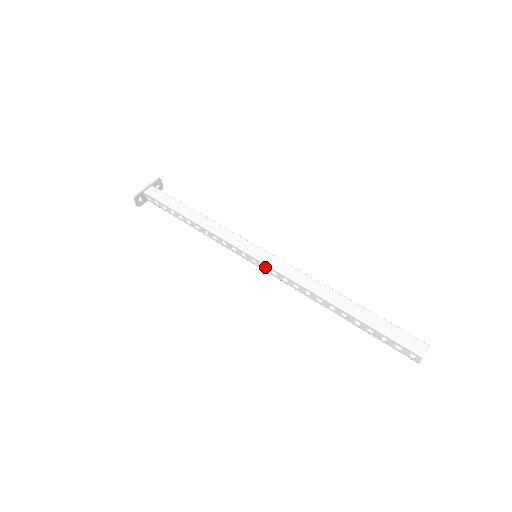
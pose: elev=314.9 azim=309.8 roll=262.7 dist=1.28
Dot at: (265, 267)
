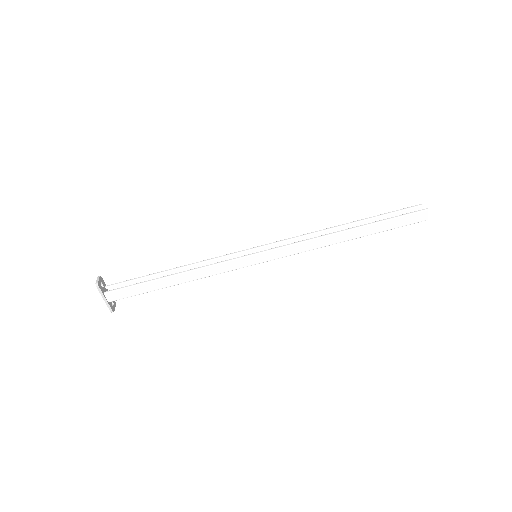
Dot at: occluded
